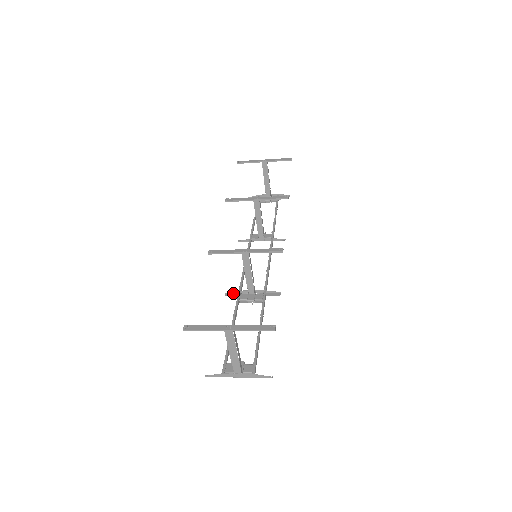
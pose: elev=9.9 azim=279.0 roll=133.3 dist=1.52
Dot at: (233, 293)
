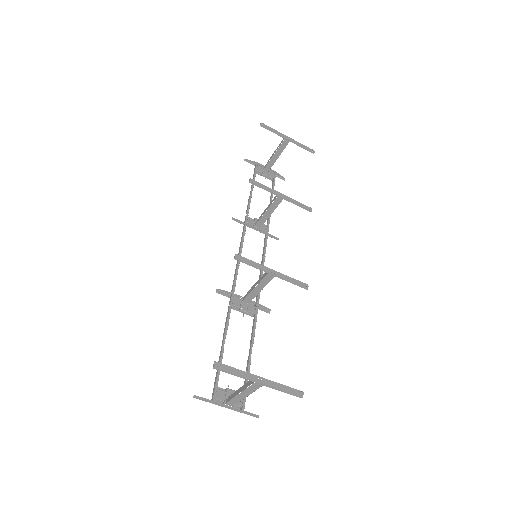
Dot at: (225, 292)
